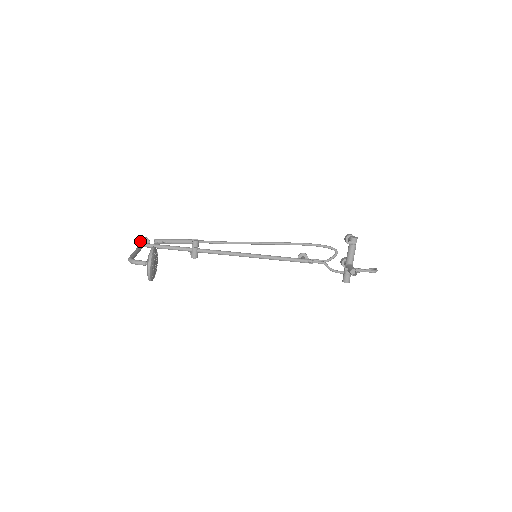
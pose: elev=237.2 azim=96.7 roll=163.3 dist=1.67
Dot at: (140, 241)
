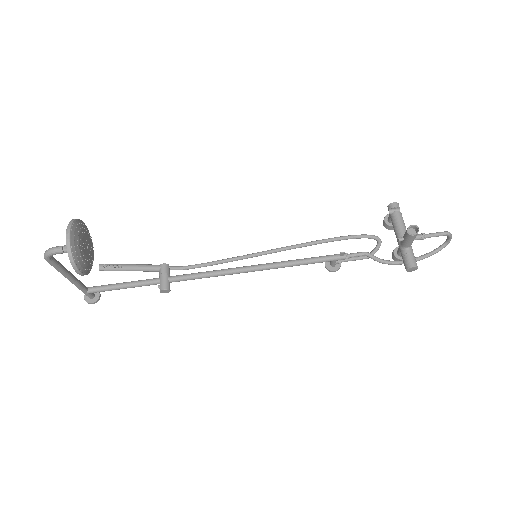
Dot at: (85, 296)
